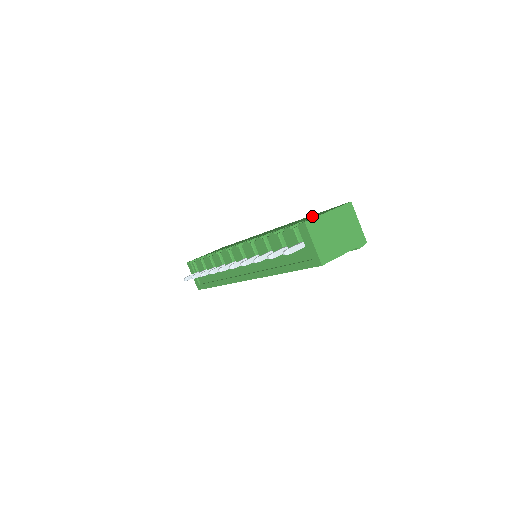
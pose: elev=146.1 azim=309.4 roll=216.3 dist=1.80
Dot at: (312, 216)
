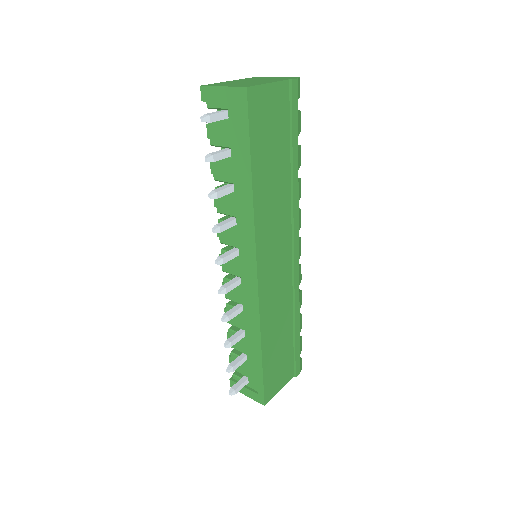
Dot at: occluded
